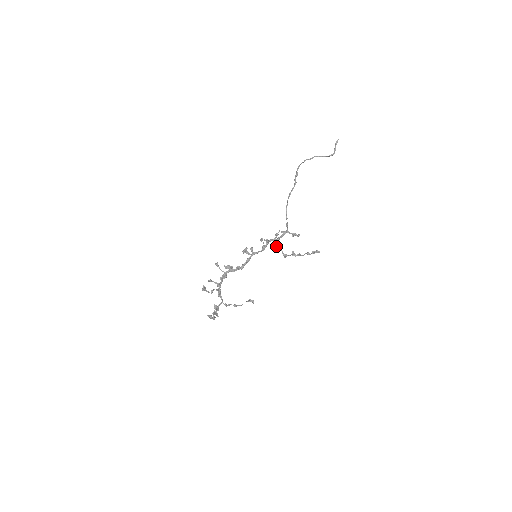
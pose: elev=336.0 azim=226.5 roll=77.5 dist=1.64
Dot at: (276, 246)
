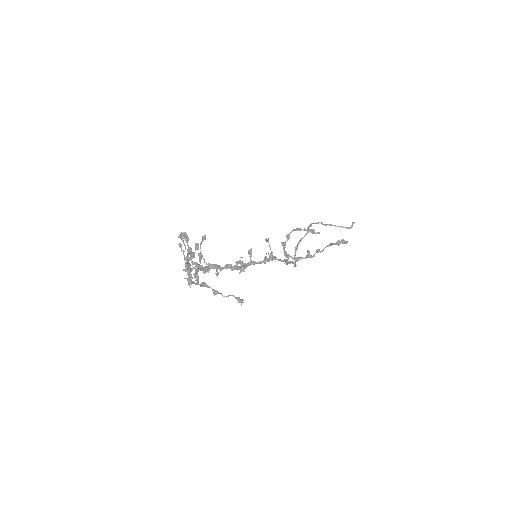
Dot at: (284, 252)
